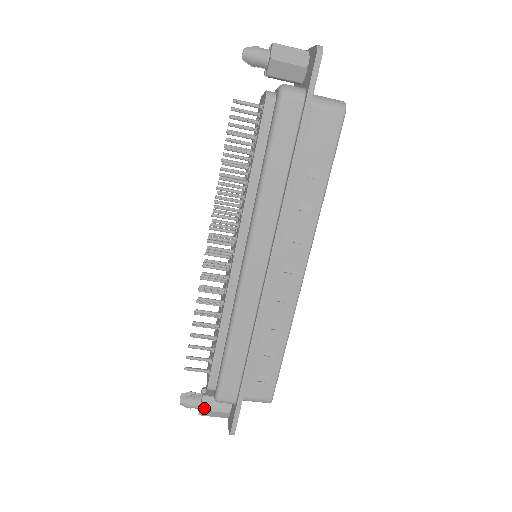
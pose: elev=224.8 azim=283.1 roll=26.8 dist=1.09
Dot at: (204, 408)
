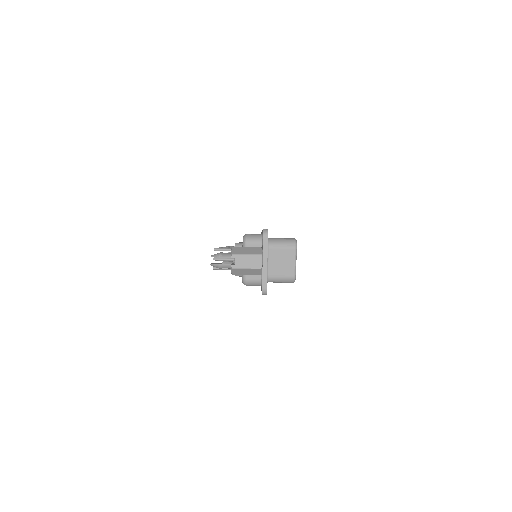
Dot at: (235, 248)
